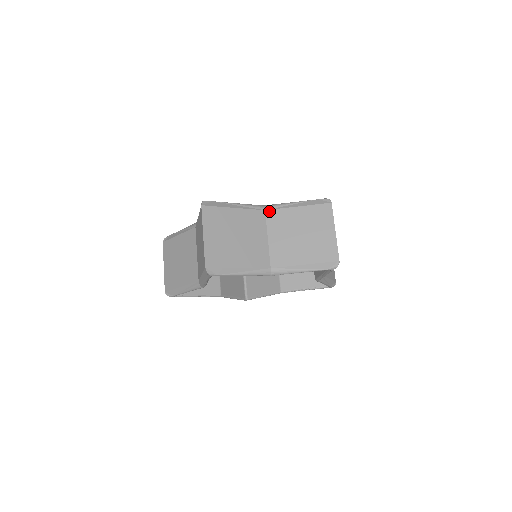
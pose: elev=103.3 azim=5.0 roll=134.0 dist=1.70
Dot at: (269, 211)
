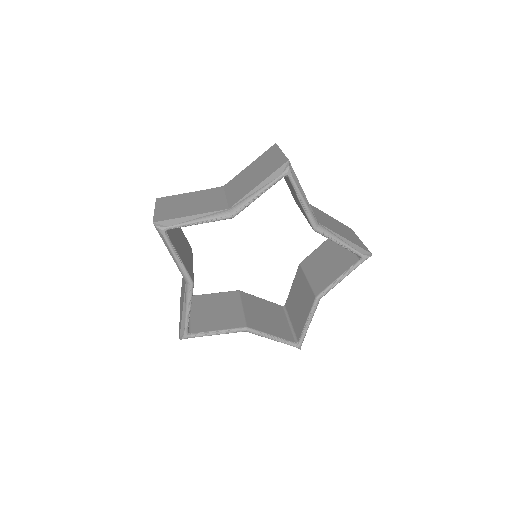
Dot at: (226, 184)
